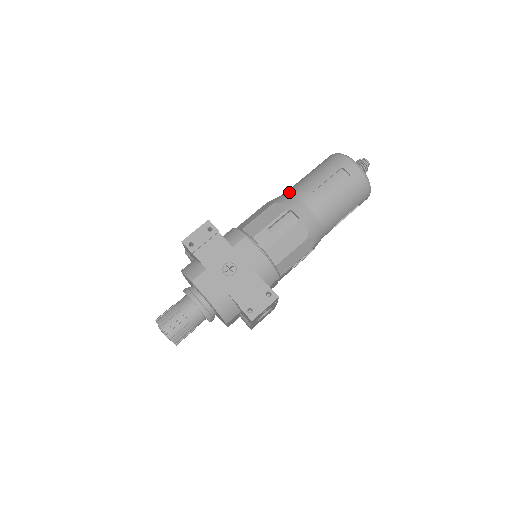
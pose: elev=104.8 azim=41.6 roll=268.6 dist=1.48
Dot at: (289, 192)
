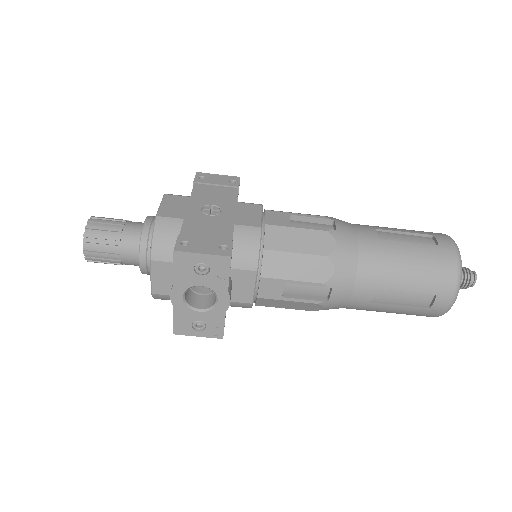
Dot at: occluded
